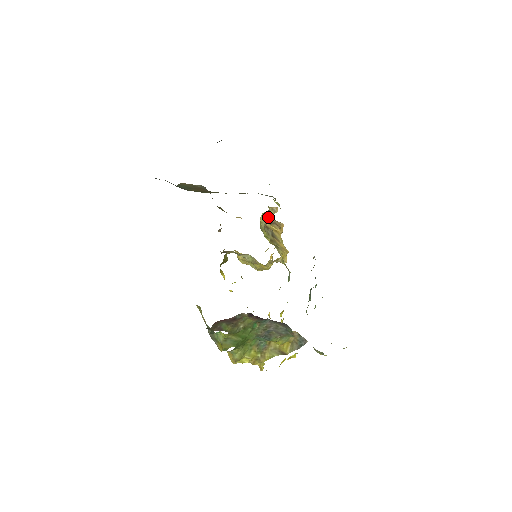
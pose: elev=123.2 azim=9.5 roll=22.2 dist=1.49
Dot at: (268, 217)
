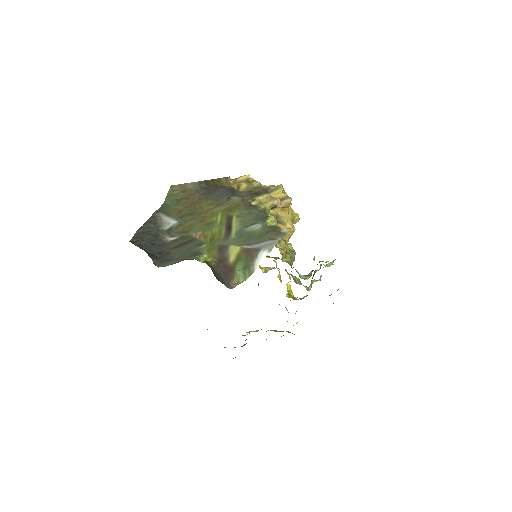
Dot at: (268, 212)
